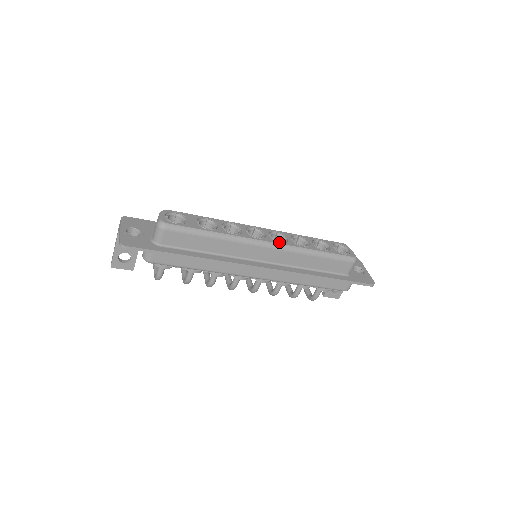
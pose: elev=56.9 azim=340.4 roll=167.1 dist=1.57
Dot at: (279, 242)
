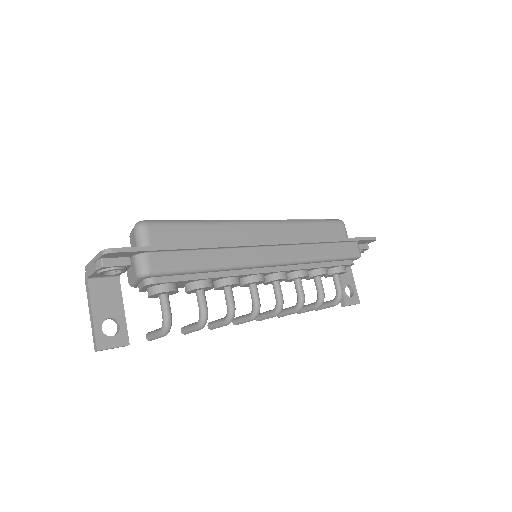
Dot at: (268, 220)
